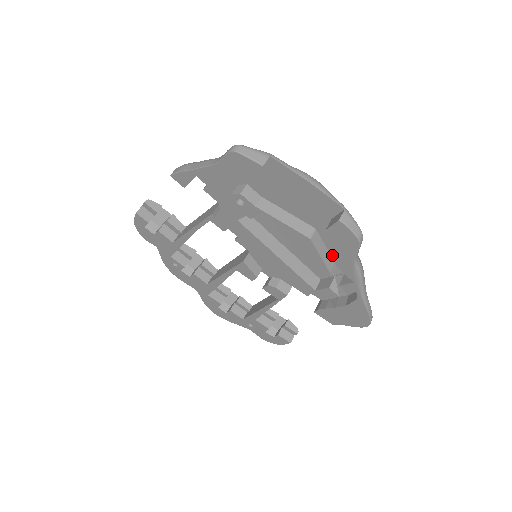
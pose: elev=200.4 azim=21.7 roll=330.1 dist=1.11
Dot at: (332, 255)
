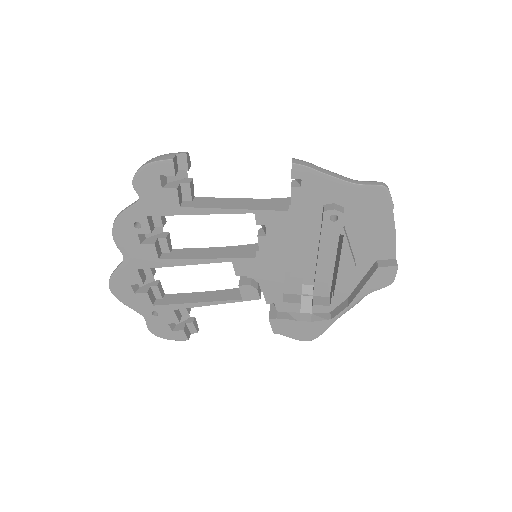
Dot at: occluded
